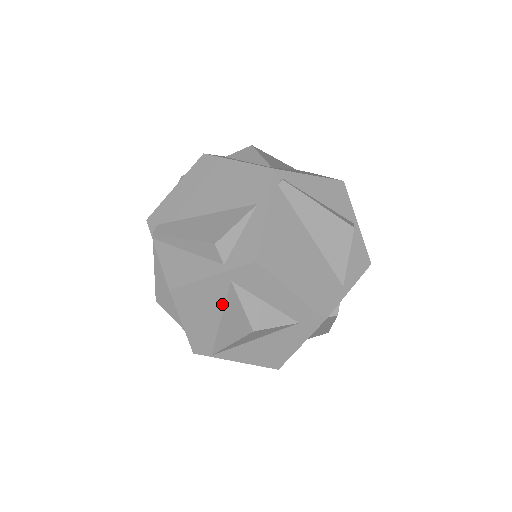
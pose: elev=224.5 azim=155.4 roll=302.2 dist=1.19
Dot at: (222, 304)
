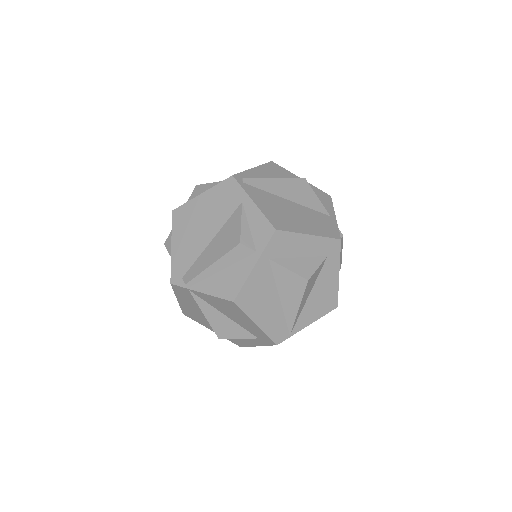
Dot at: (273, 283)
